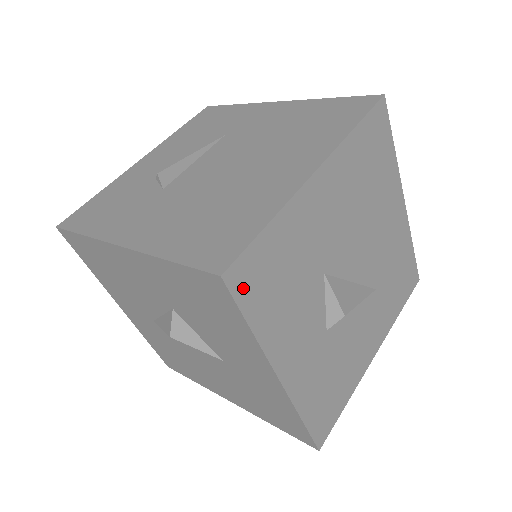
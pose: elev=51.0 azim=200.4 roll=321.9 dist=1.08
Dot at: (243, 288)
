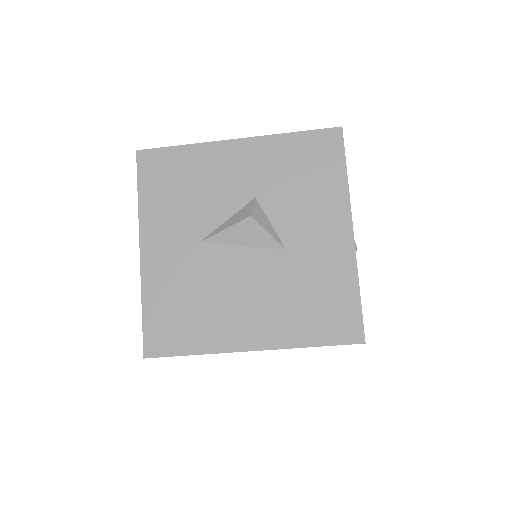
Dot at: occluded
